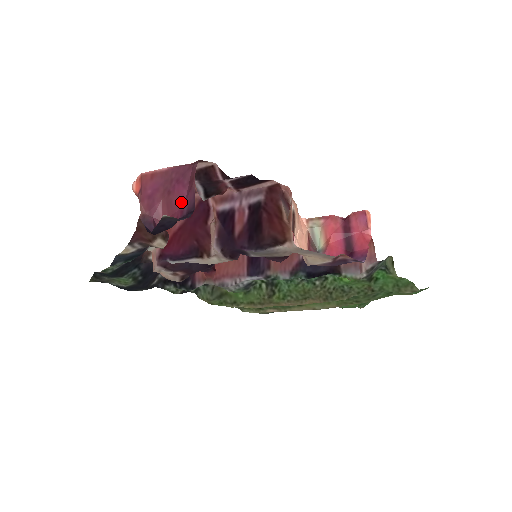
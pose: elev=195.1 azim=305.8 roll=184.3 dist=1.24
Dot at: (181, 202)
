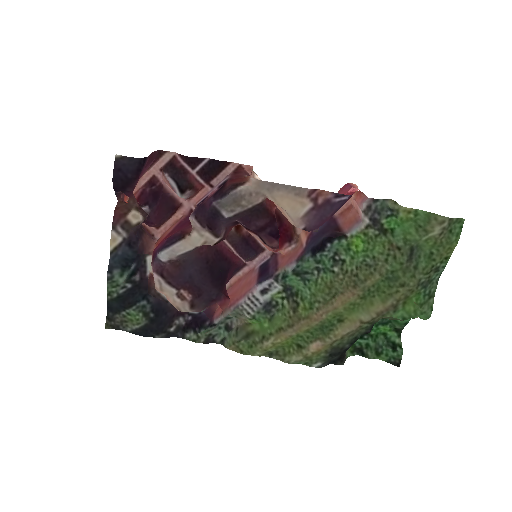
Dot at: (143, 170)
